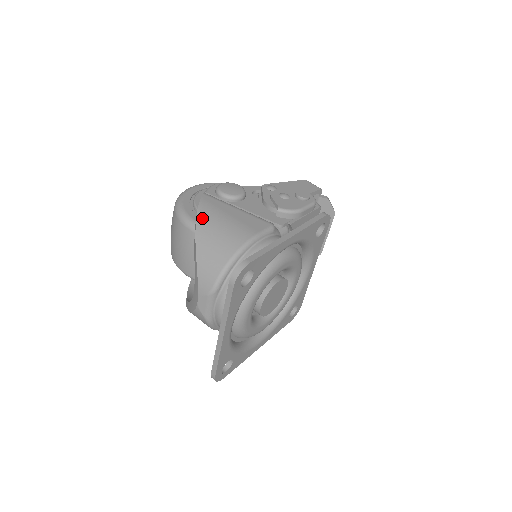
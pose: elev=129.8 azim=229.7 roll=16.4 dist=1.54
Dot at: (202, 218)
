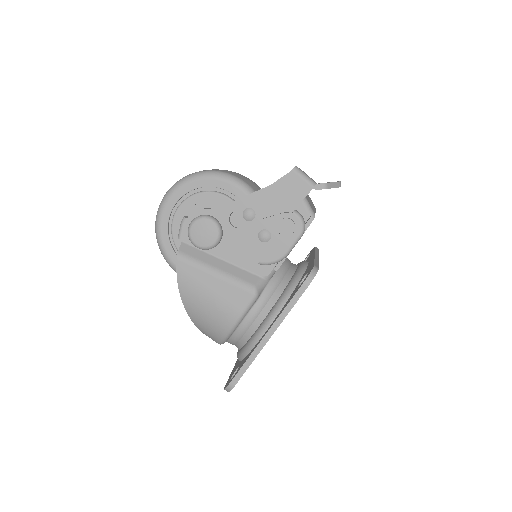
Dot at: (186, 298)
